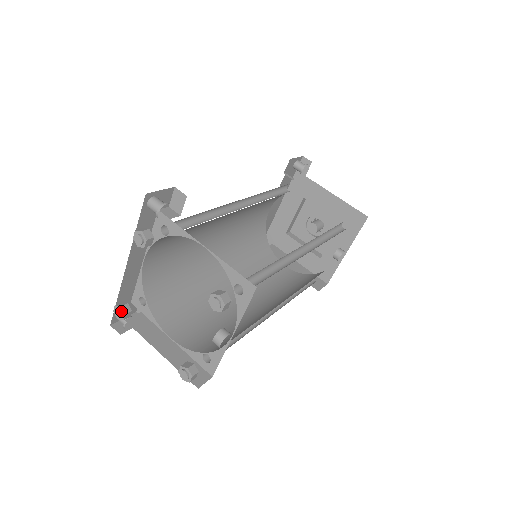
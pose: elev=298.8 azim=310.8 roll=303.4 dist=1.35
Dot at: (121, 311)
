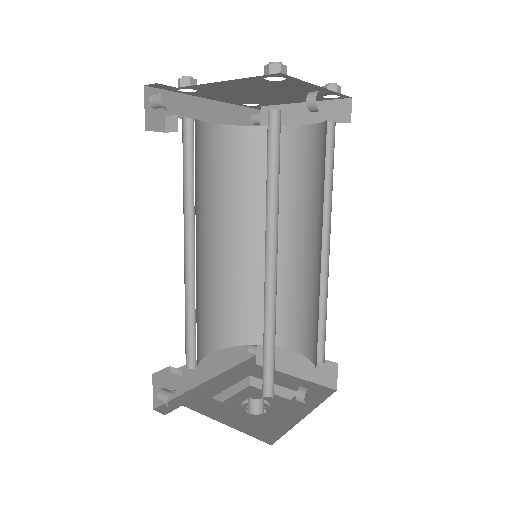
Dot at: (193, 80)
